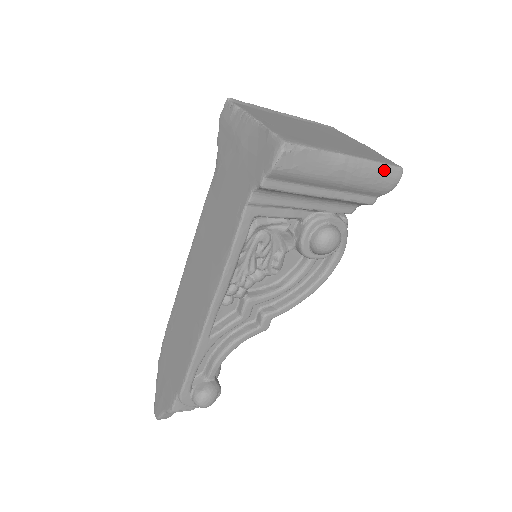
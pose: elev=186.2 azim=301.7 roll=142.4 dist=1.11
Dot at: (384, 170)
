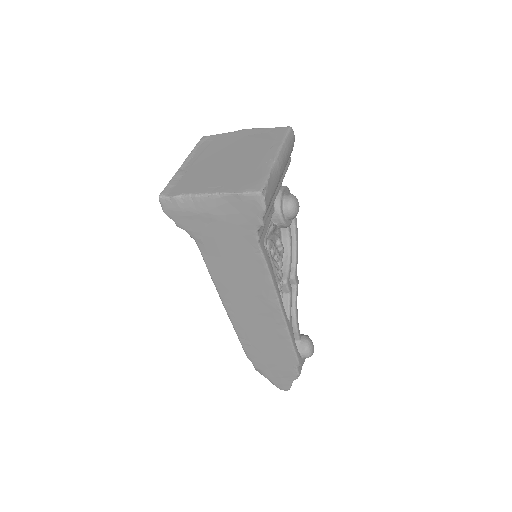
Dot at: (288, 140)
